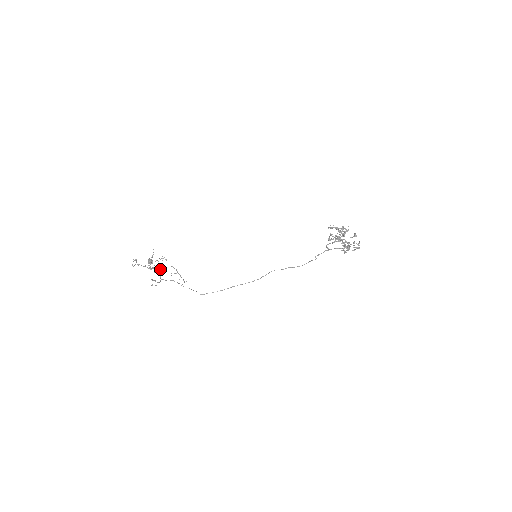
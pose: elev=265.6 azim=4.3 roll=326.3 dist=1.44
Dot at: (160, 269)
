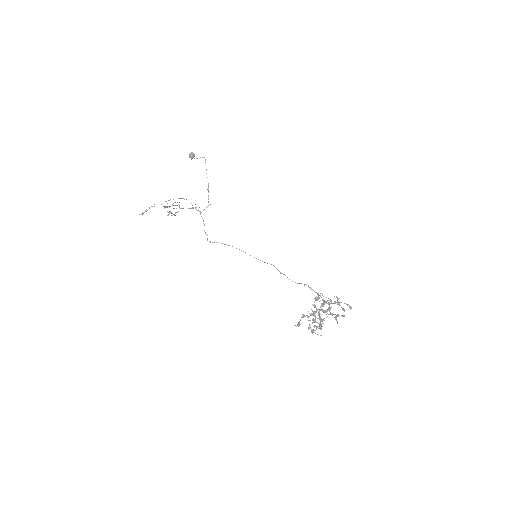
Dot at: occluded
